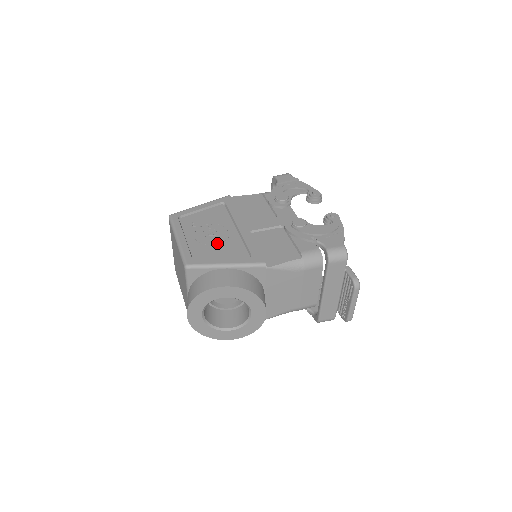
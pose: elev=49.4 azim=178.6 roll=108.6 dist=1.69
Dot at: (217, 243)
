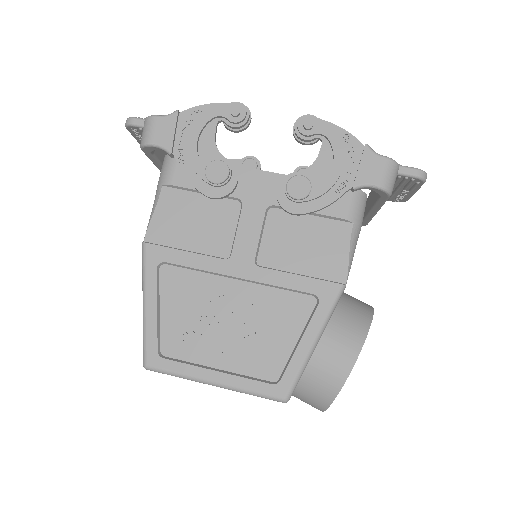
Dot at: (256, 328)
